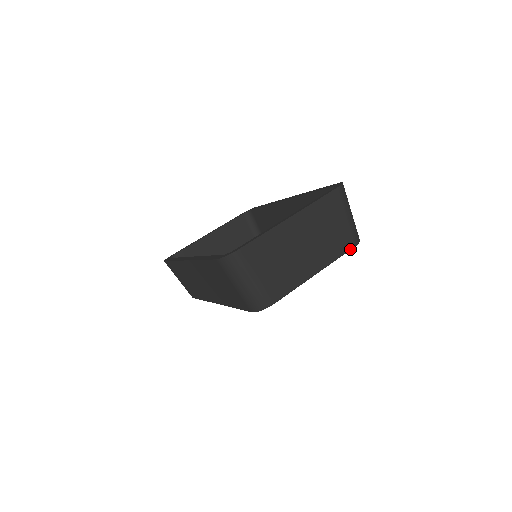
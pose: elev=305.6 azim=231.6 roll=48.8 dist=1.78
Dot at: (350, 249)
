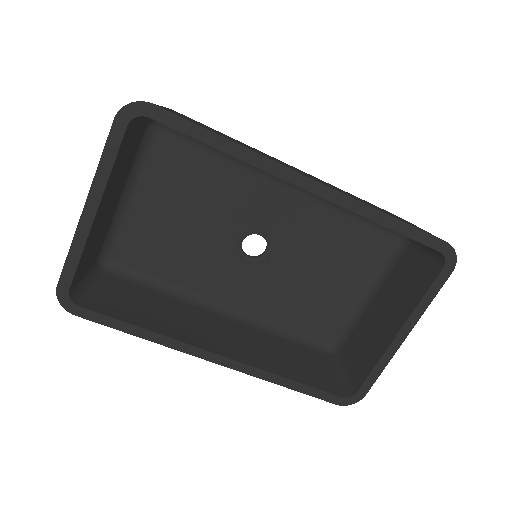
Dot at: occluded
